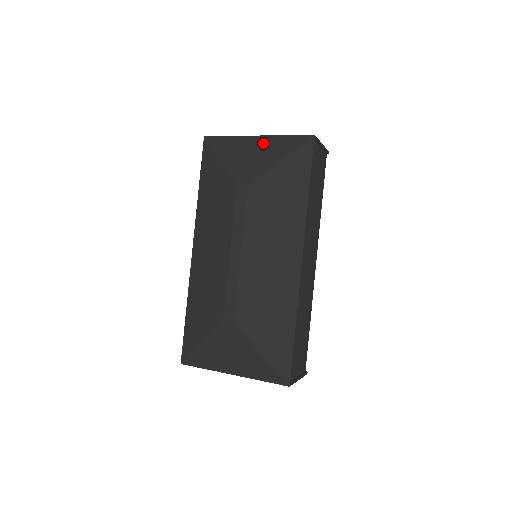
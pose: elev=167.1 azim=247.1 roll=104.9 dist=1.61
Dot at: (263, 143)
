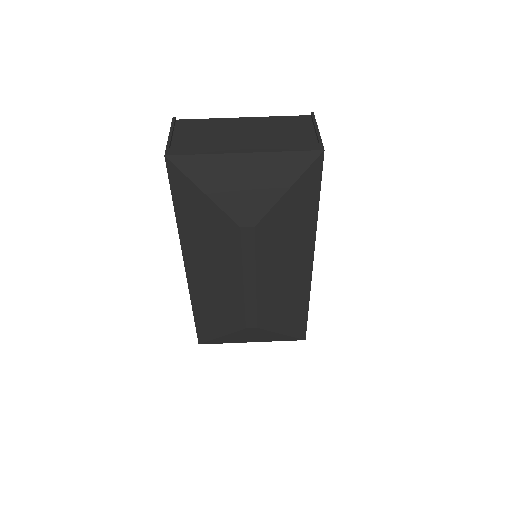
Dot at: (258, 165)
